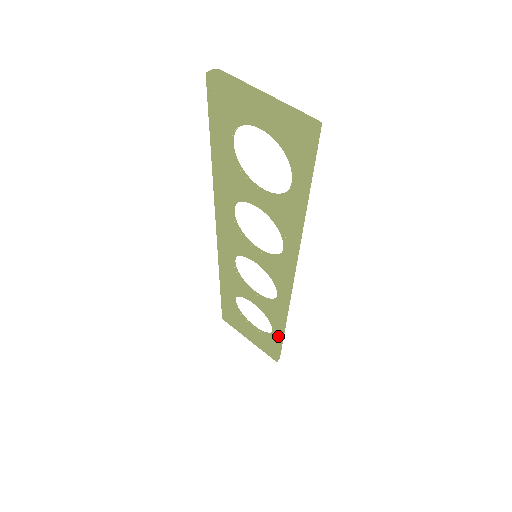
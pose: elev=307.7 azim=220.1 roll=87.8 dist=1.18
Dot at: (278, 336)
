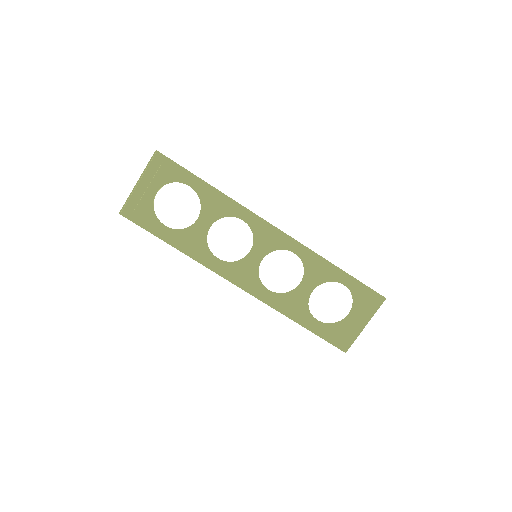
Dot at: (348, 280)
